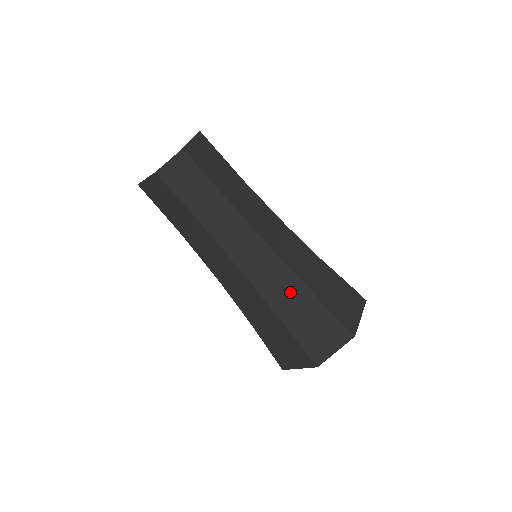
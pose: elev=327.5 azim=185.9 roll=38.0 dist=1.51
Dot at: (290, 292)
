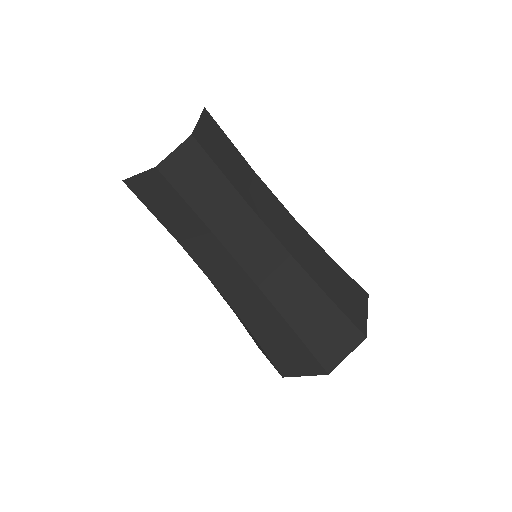
Dot at: (269, 322)
